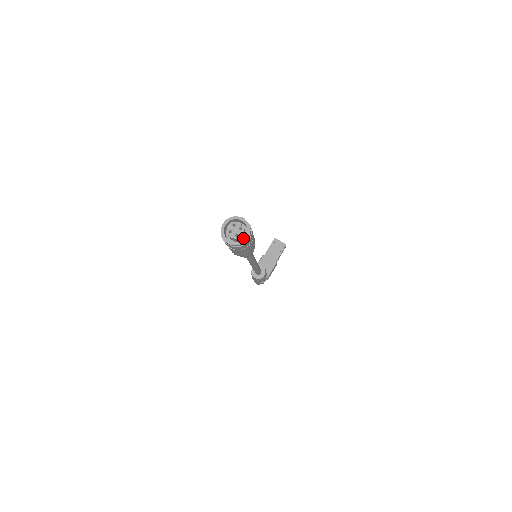
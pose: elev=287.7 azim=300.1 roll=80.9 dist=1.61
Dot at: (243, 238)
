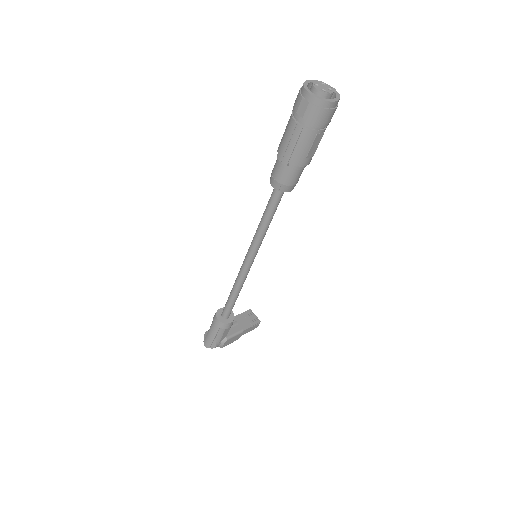
Dot at: occluded
